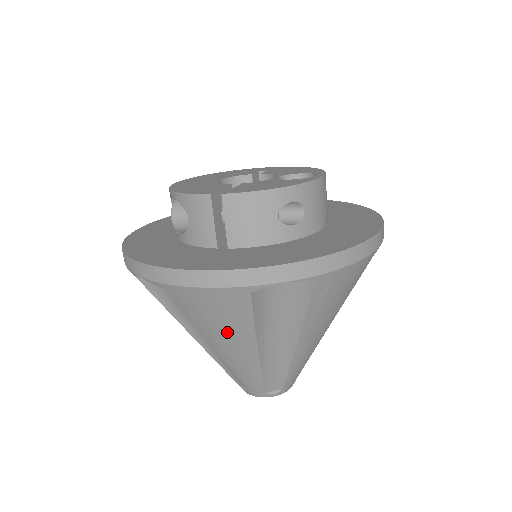
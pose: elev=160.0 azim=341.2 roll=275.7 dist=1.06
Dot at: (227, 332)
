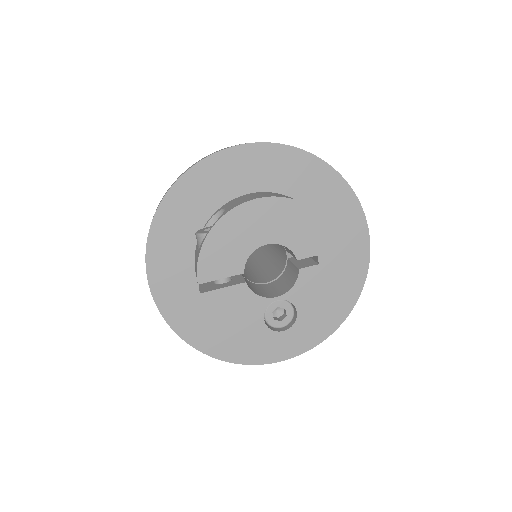
Dot at: occluded
